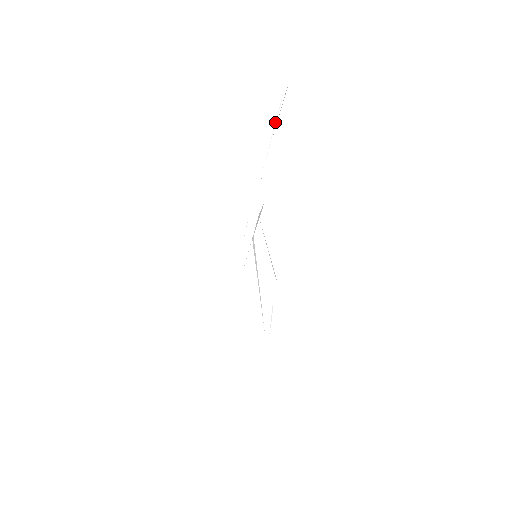
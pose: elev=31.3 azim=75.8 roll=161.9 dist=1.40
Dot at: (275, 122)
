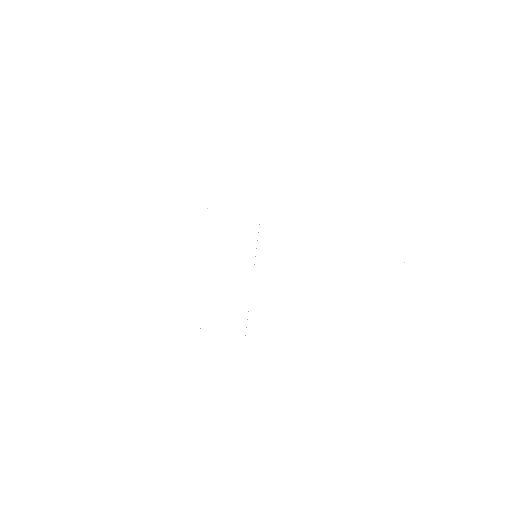
Dot at: occluded
